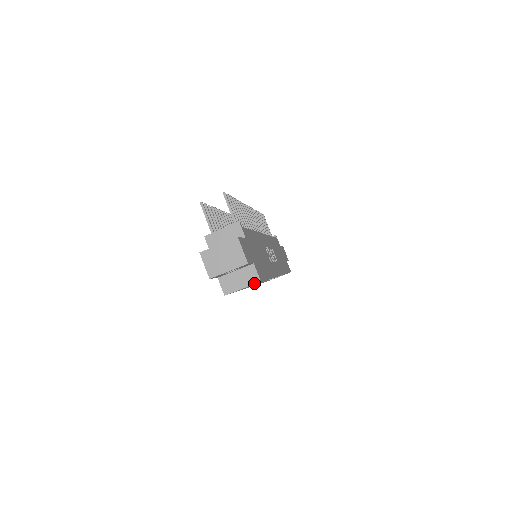
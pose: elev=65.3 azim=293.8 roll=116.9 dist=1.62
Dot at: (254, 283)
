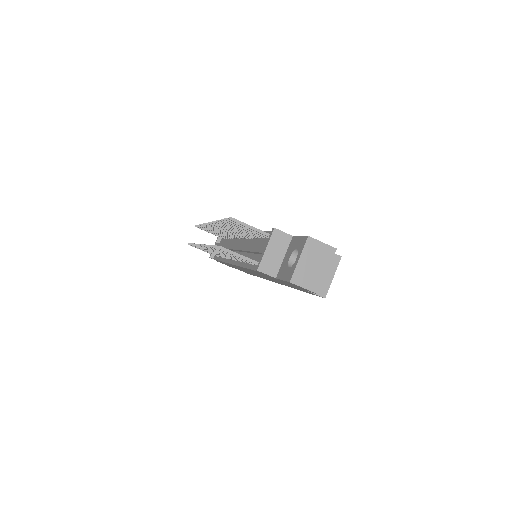
Dot at: (338, 263)
